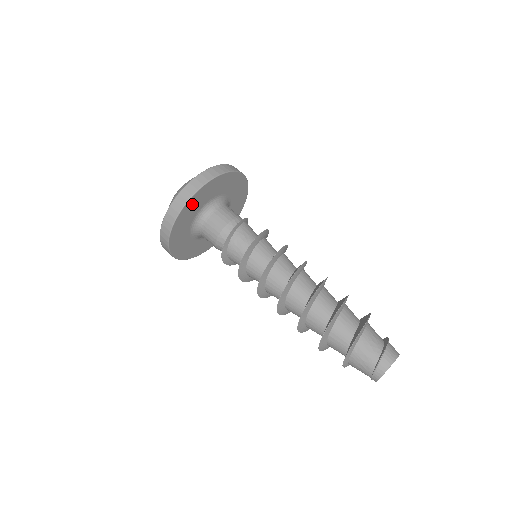
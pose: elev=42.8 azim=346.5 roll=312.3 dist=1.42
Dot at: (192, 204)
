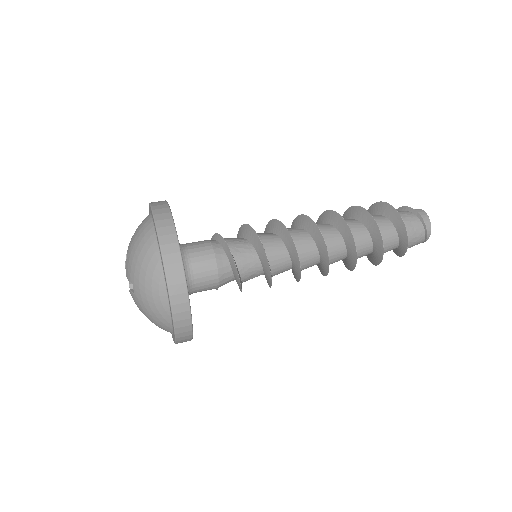
Dot at: occluded
